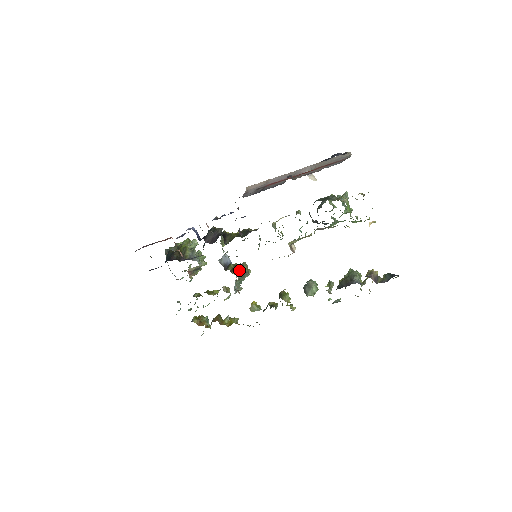
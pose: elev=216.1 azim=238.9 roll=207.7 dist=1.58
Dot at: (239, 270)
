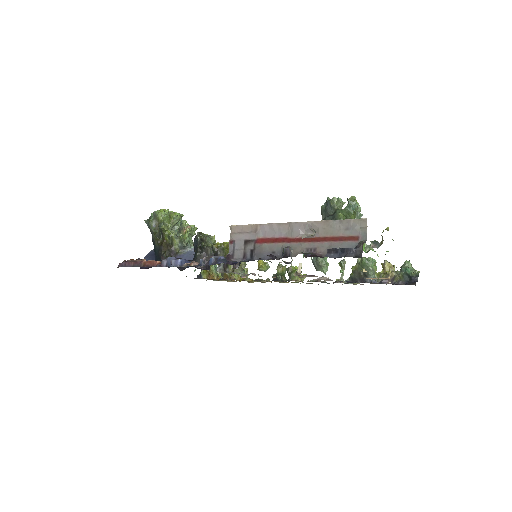
Dot at: occluded
